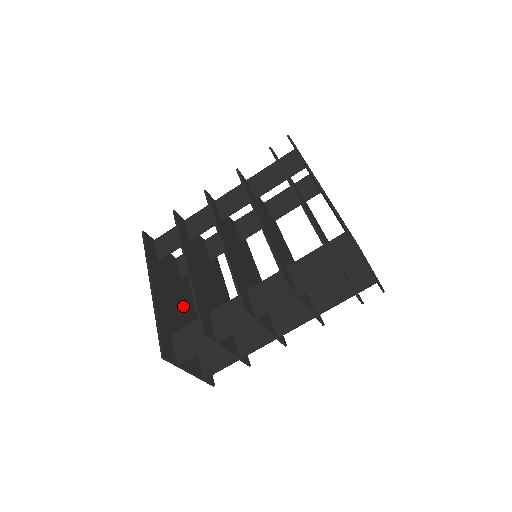
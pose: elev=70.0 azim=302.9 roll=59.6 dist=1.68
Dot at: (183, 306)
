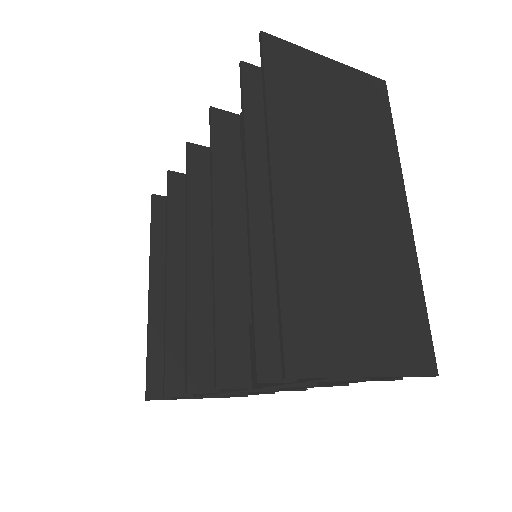
Dot at: occluded
